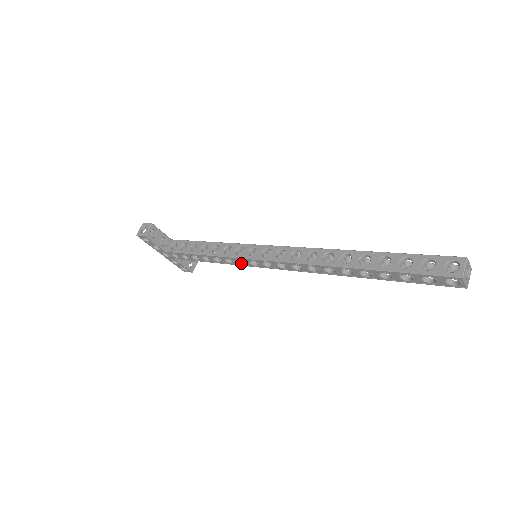
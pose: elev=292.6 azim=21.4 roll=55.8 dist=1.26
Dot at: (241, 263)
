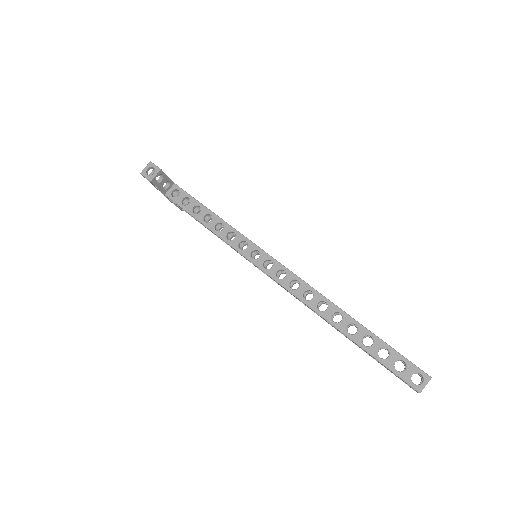
Dot at: occluded
